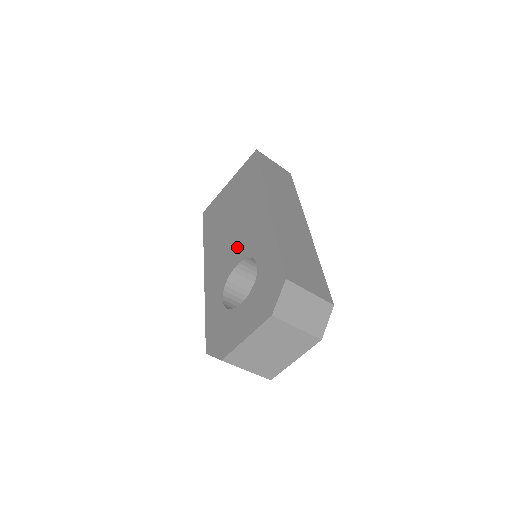
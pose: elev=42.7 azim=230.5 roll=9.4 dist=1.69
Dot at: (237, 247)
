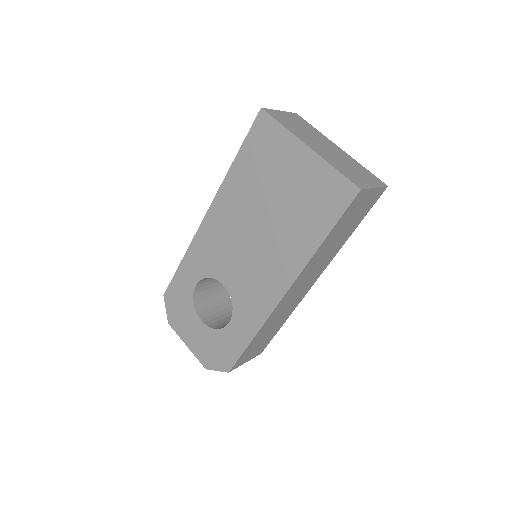
Dot at: (236, 270)
